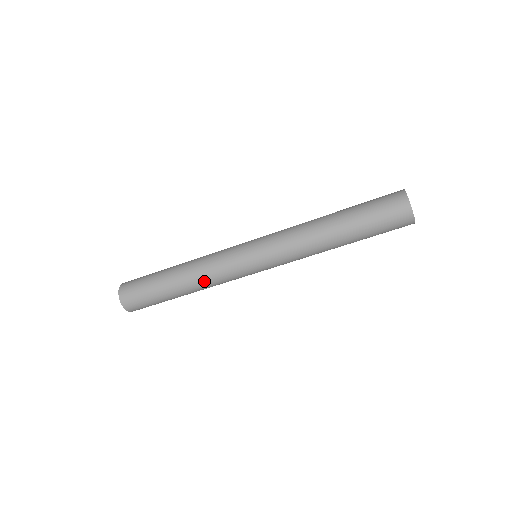
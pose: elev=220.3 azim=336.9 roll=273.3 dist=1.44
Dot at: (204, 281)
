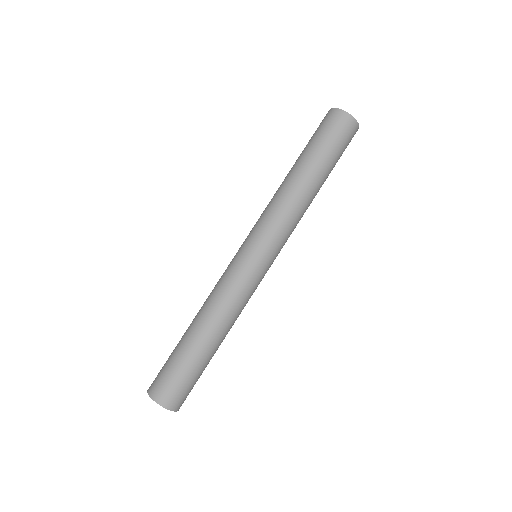
Dot at: (224, 310)
